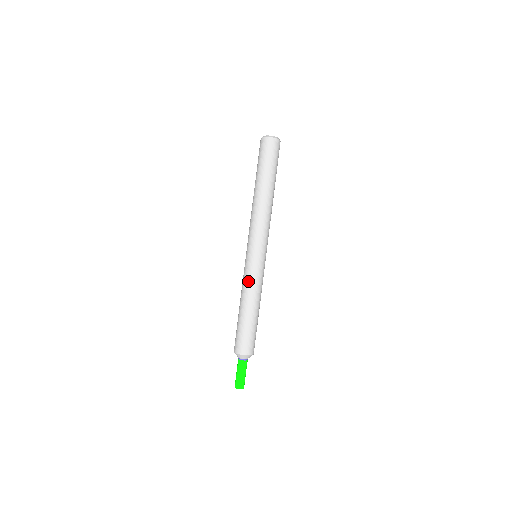
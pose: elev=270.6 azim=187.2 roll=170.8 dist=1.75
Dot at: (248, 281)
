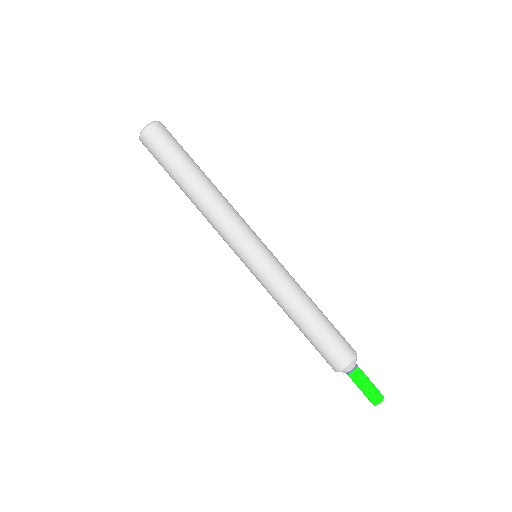
Dot at: (269, 292)
